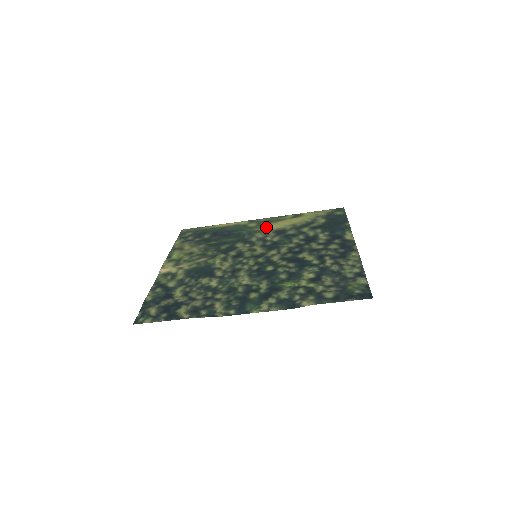
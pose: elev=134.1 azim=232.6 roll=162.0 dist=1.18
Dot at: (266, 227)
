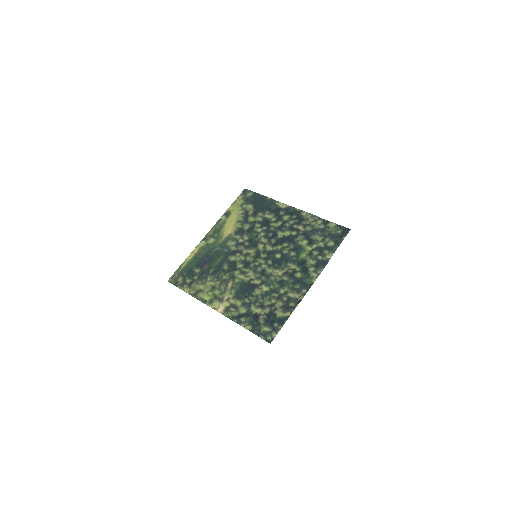
Dot at: (224, 235)
